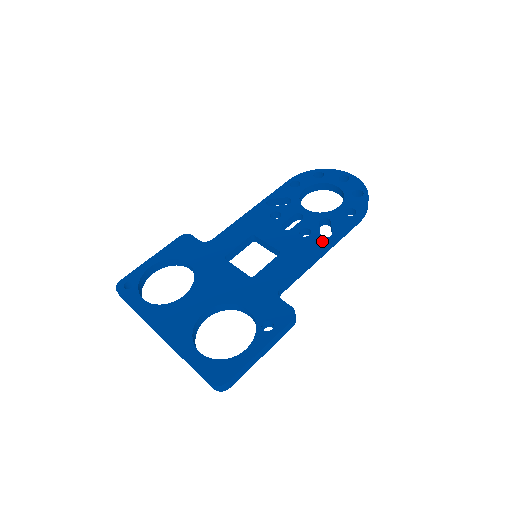
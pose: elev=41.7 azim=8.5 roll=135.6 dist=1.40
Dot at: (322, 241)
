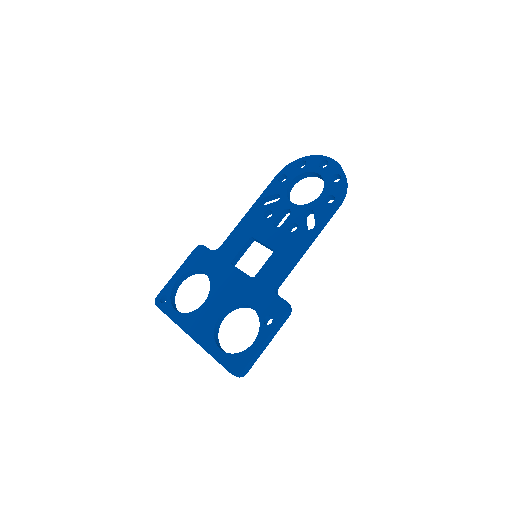
Dot at: (307, 234)
